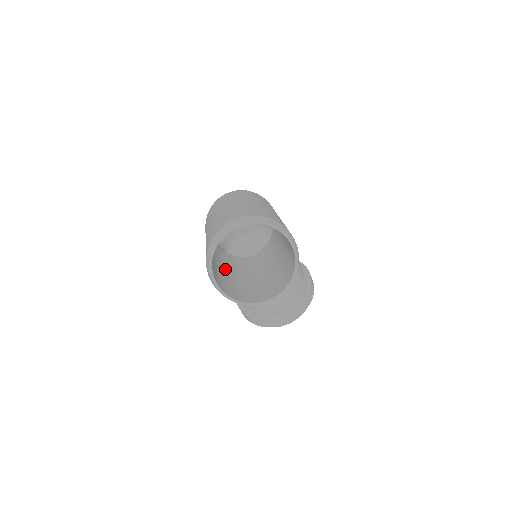
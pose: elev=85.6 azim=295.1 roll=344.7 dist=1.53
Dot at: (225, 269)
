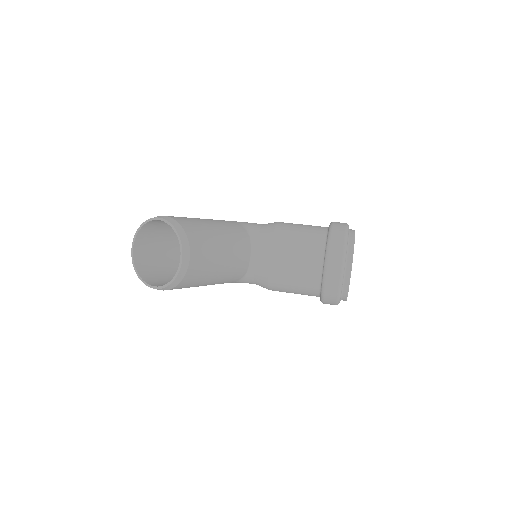
Dot at: occluded
